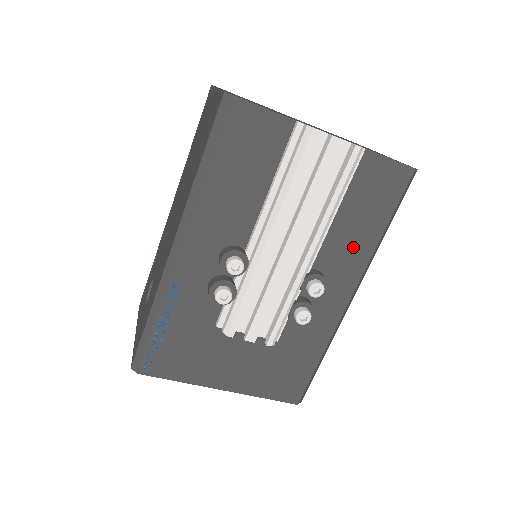
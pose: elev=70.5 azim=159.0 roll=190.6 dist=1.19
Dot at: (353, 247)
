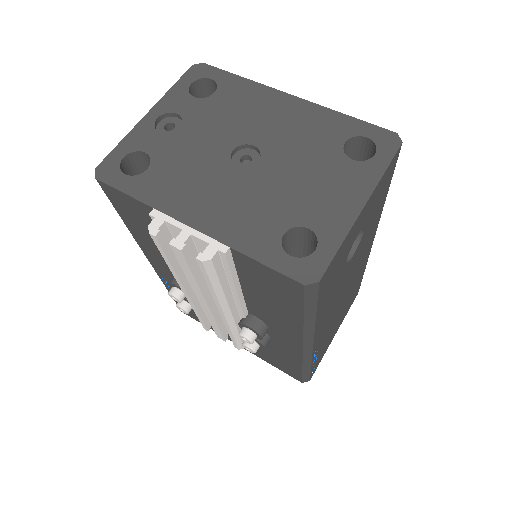
Dot at: (279, 317)
